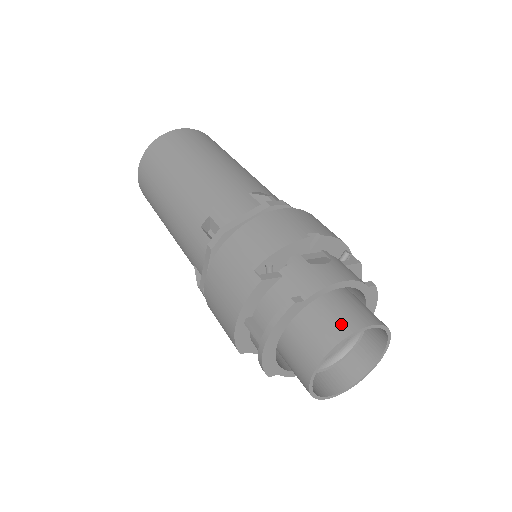
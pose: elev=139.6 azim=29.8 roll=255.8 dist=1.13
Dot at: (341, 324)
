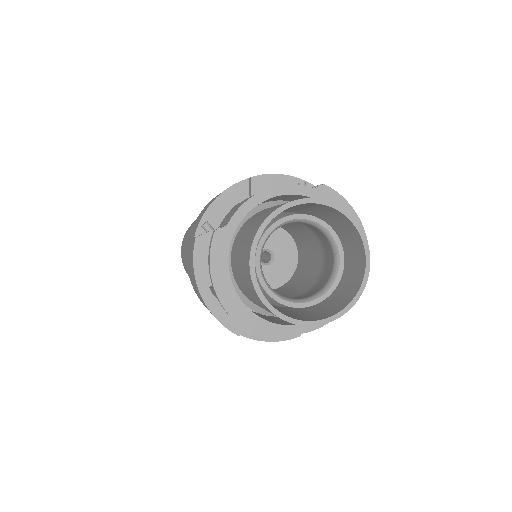
Dot at: (261, 220)
